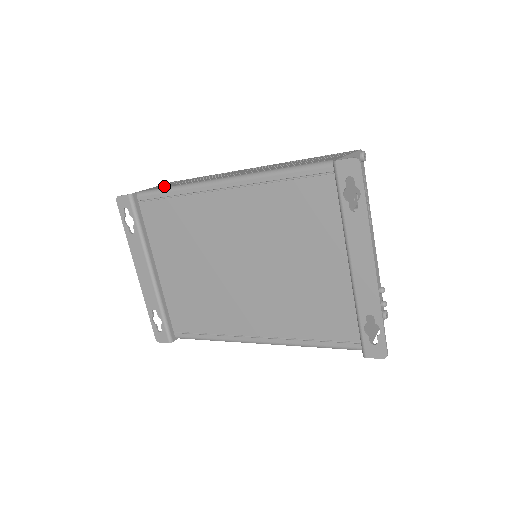
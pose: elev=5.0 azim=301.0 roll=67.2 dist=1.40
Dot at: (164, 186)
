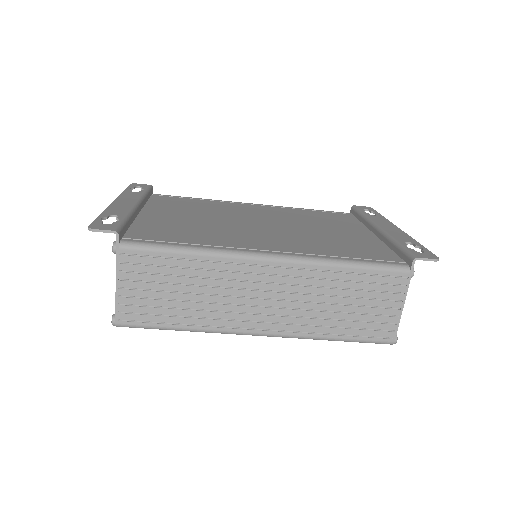
Dot at: occluded
